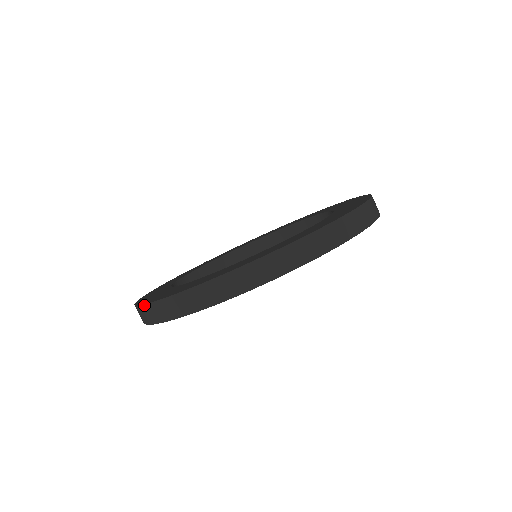
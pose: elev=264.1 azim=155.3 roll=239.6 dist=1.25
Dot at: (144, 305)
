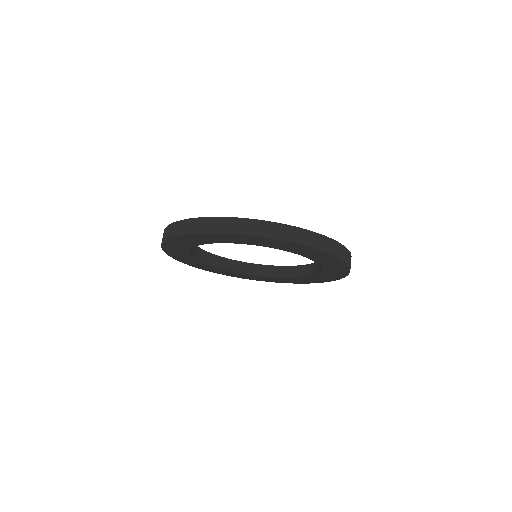
Dot at: (213, 217)
